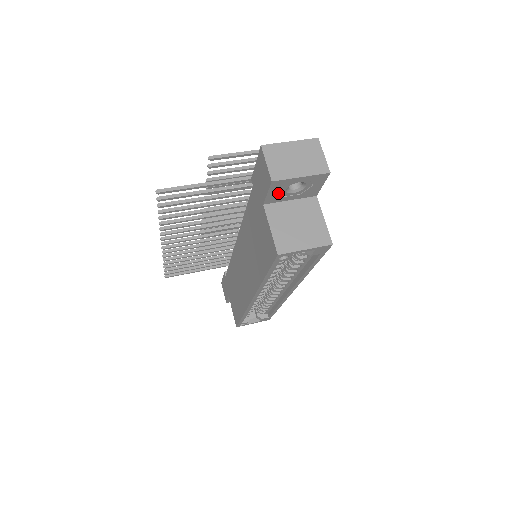
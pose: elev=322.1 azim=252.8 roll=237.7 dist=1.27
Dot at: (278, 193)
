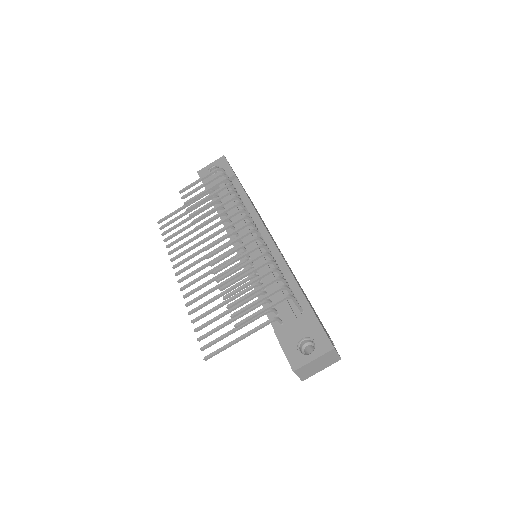
Dot at: occluded
